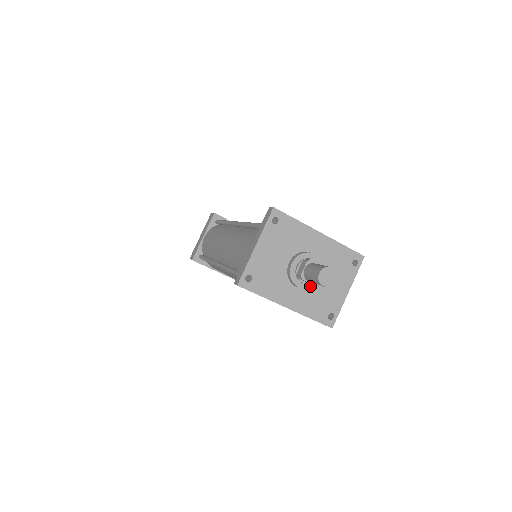
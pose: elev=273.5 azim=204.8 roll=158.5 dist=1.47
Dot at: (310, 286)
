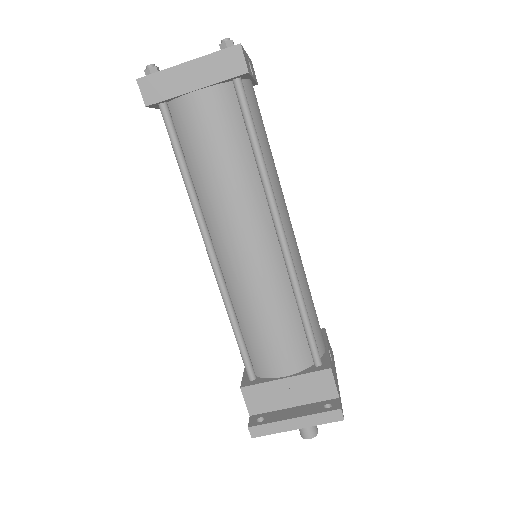
Dot at: occluded
